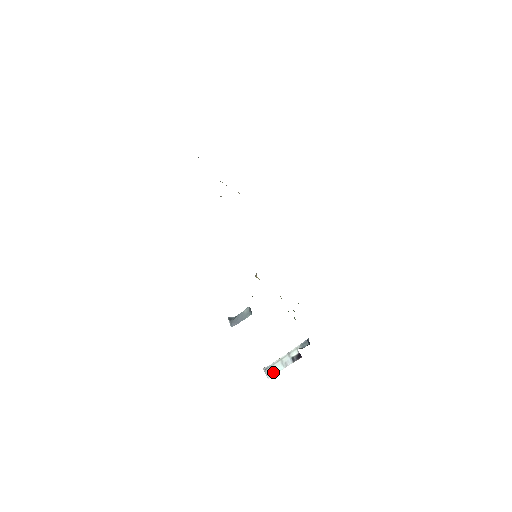
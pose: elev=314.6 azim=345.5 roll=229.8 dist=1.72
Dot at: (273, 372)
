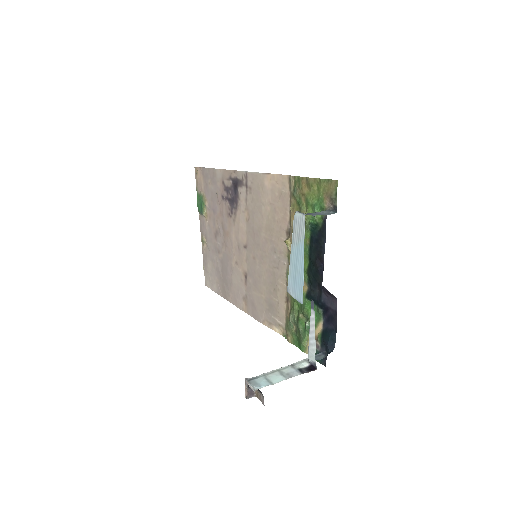
Dot at: (266, 382)
